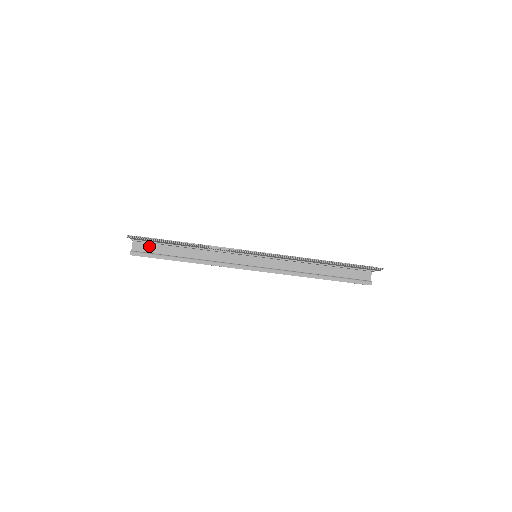
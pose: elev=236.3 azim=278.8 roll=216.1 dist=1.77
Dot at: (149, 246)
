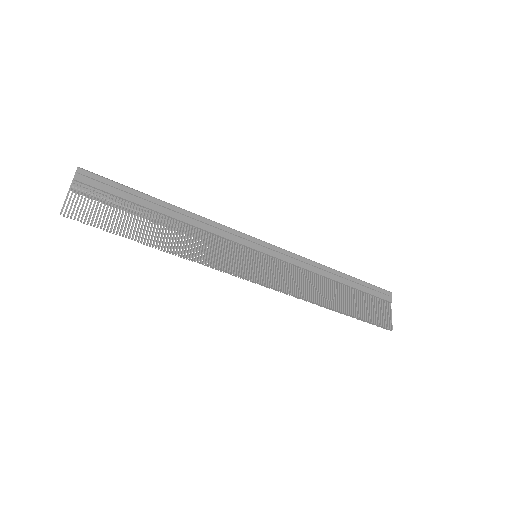
Dot at: occluded
